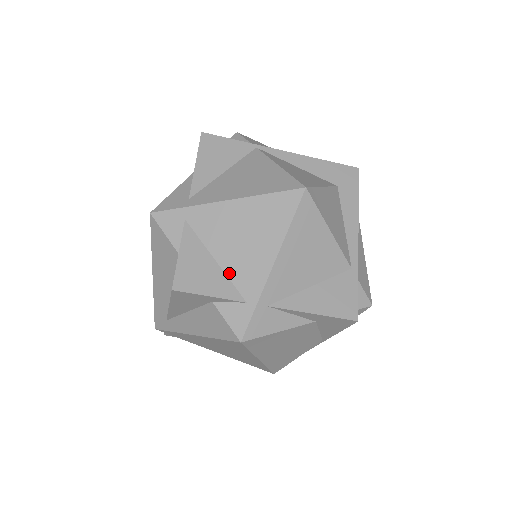
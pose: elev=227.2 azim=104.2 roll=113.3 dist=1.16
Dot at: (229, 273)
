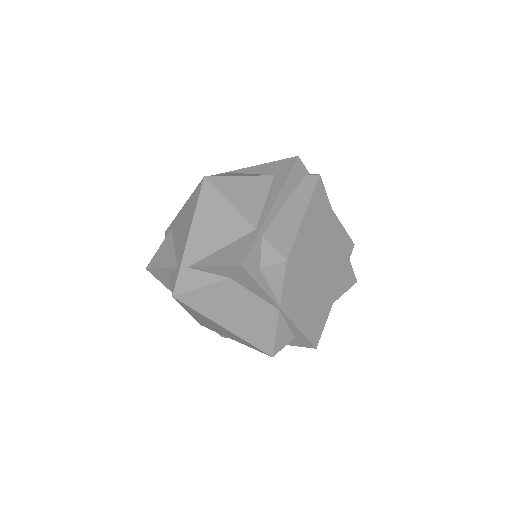
Dot at: (176, 252)
